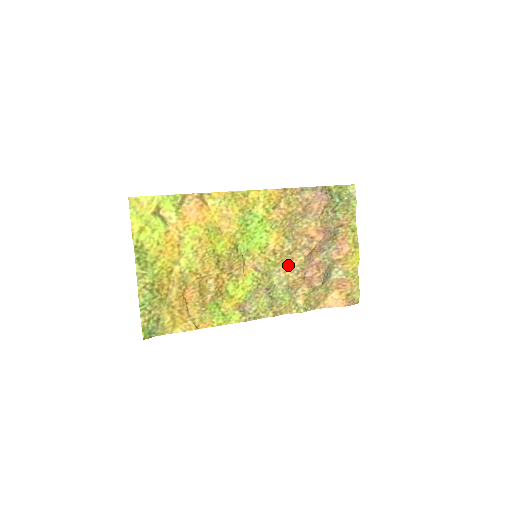
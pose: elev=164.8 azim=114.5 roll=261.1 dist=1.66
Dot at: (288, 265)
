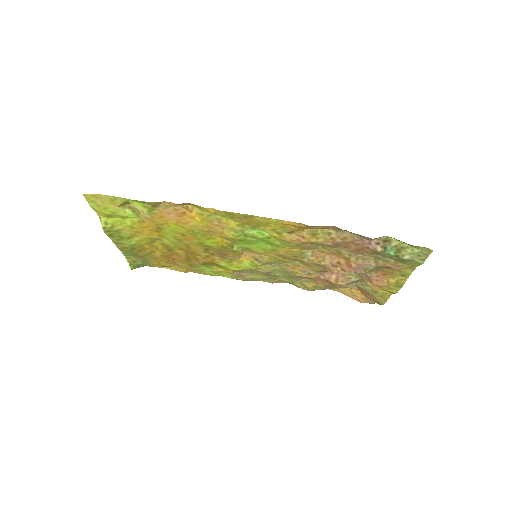
Dot at: (300, 266)
